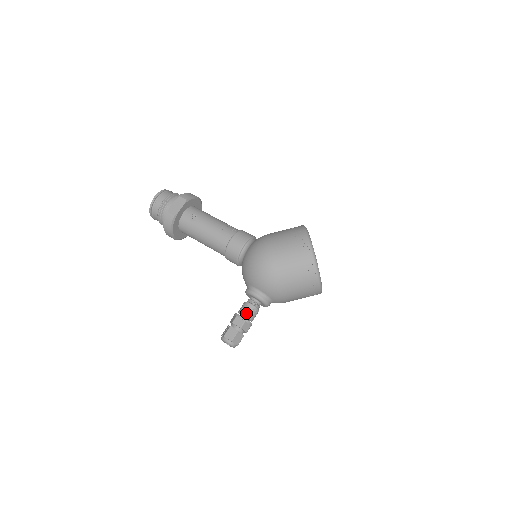
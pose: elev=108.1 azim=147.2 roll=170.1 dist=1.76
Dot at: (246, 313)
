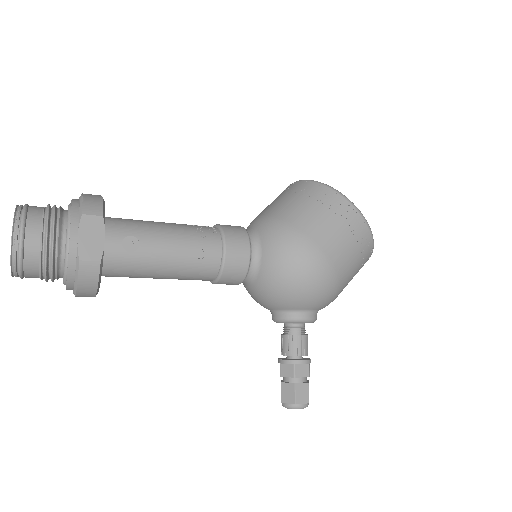
Dot at: (303, 352)
